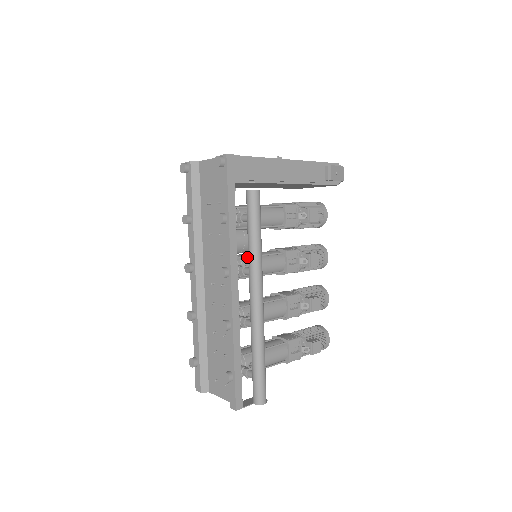
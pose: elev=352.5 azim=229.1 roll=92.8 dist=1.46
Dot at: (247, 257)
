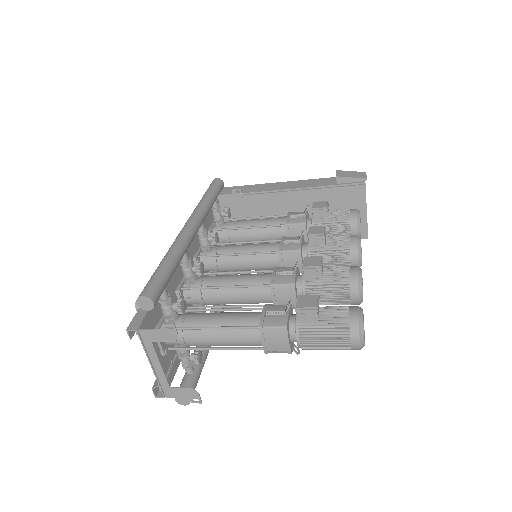
Dot at: (228, 243)
